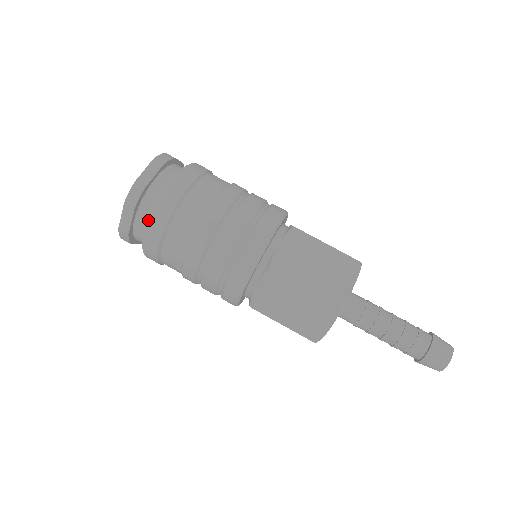
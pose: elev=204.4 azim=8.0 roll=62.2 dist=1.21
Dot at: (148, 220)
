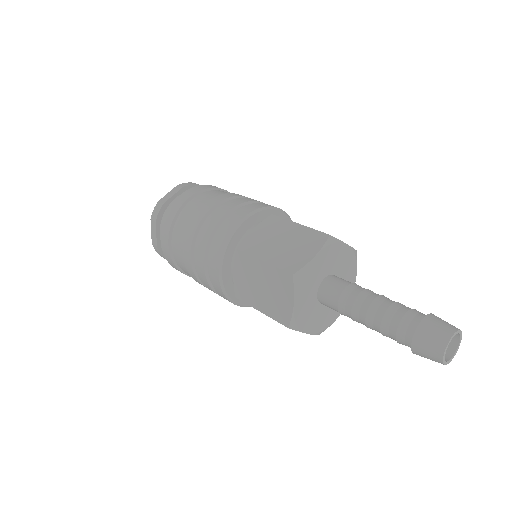
Dot at: occluded
